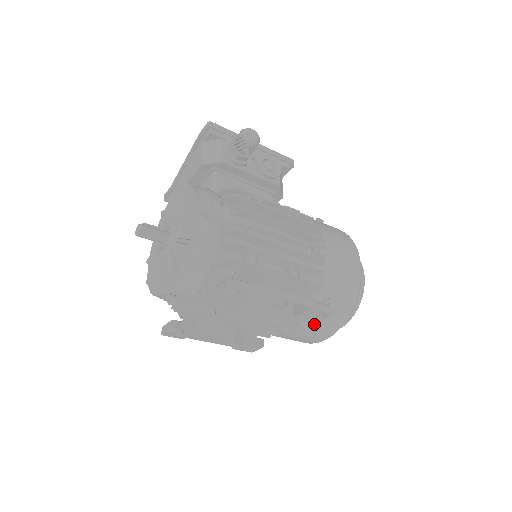
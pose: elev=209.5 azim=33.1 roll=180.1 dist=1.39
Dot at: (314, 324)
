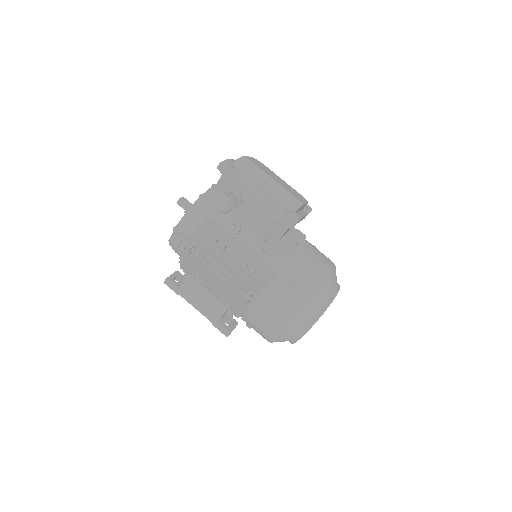
Dot at: occluded
